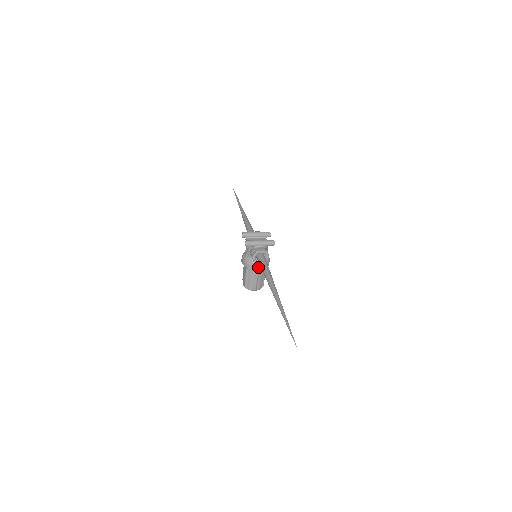
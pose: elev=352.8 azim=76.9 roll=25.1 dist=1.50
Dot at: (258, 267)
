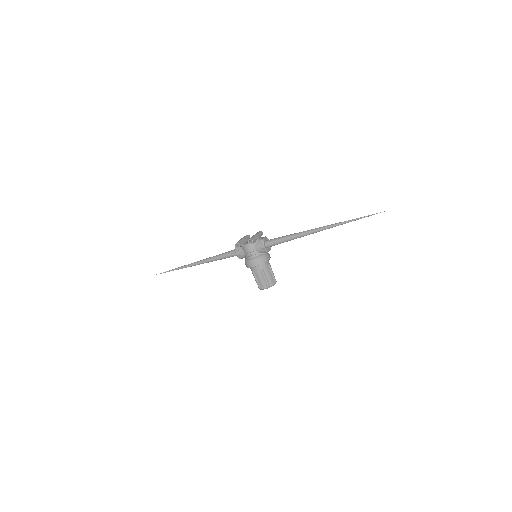
Dot at: (268, 257)
